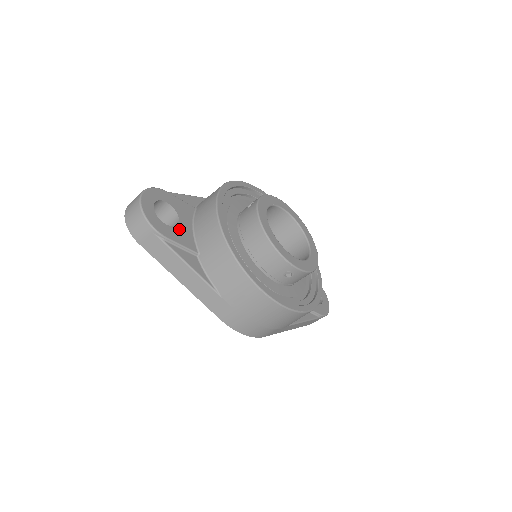
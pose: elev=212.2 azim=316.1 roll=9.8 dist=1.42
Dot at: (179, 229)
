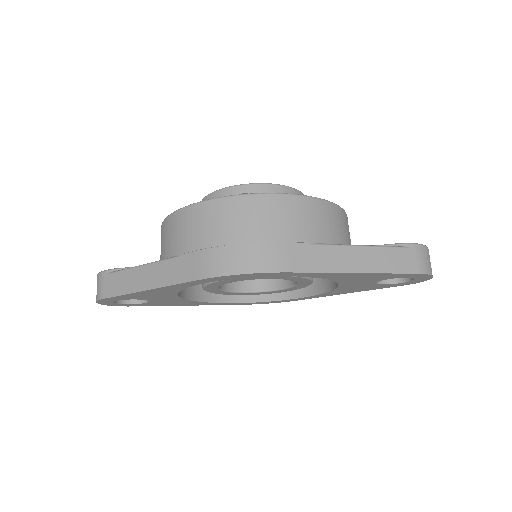
Dot at: occluded
